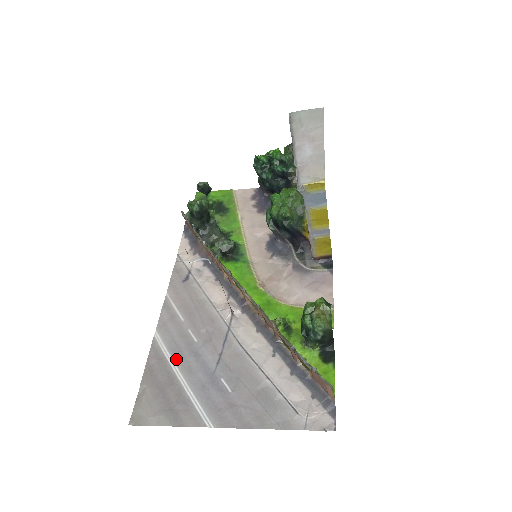
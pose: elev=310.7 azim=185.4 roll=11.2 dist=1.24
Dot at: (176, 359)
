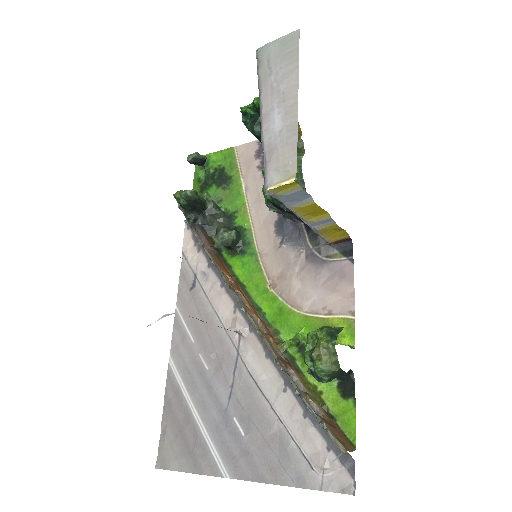
Dot at: (190, 392)
